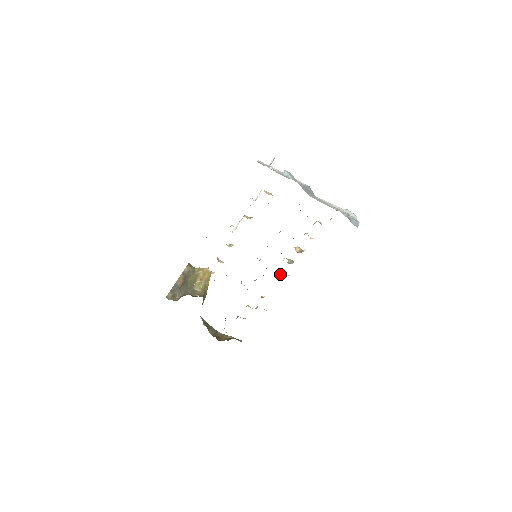
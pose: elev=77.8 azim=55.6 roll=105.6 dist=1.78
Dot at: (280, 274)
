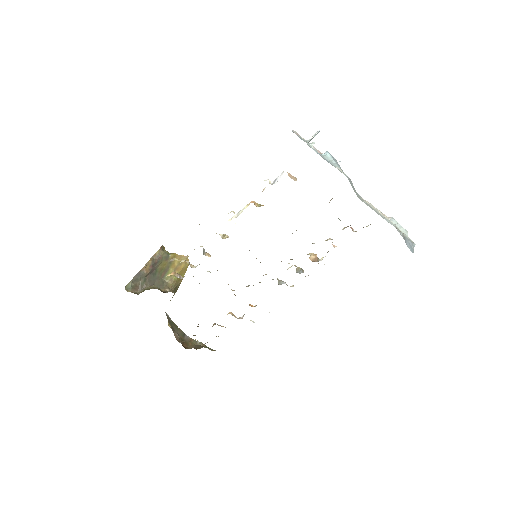
Dot at: (282, 283)
